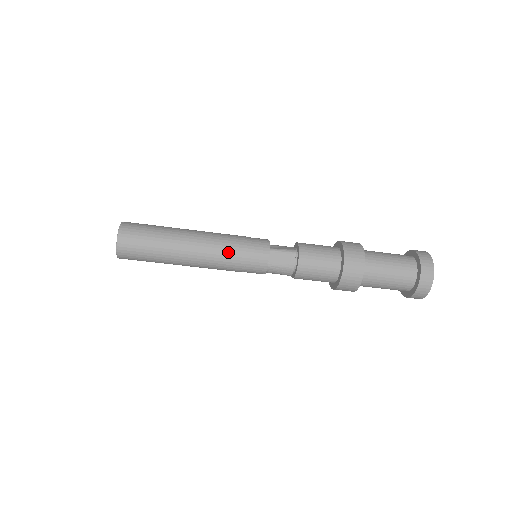
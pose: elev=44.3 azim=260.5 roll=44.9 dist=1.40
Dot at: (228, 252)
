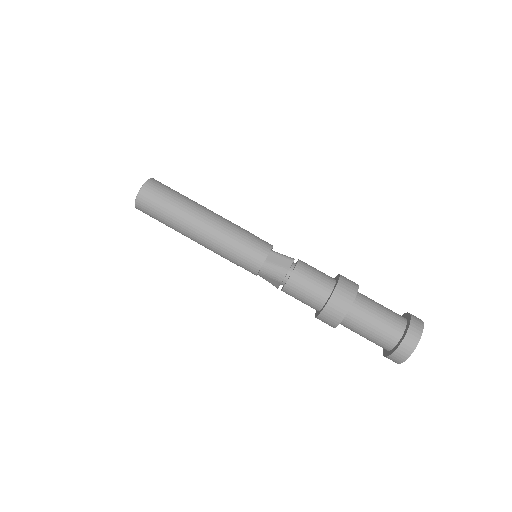
Dot at: (233, 235)
